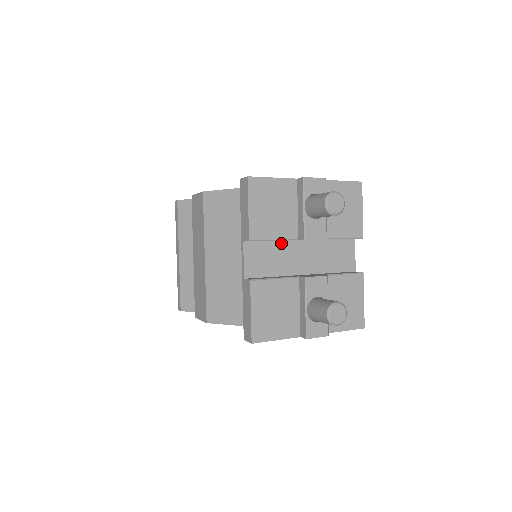
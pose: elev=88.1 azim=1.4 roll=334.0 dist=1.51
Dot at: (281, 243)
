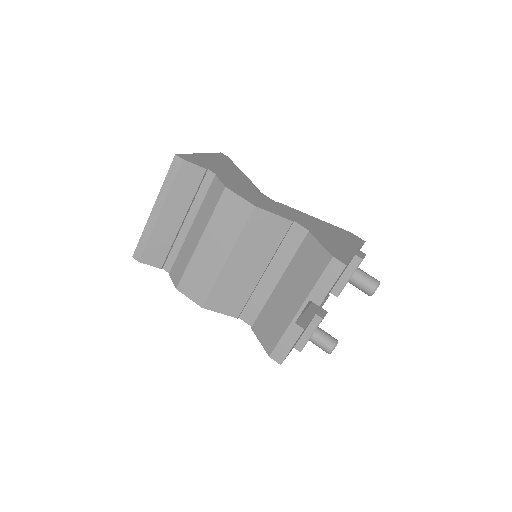
Dot at: occluded
